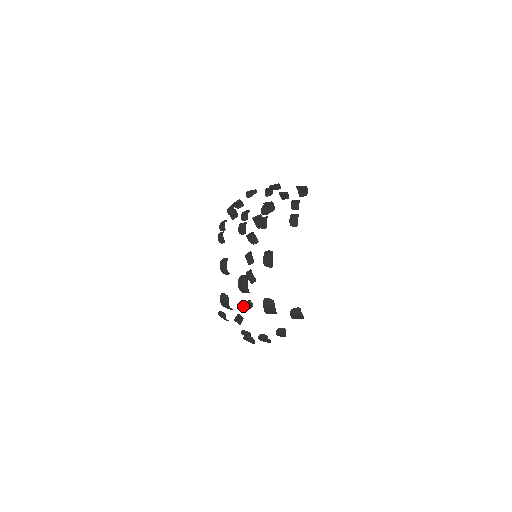
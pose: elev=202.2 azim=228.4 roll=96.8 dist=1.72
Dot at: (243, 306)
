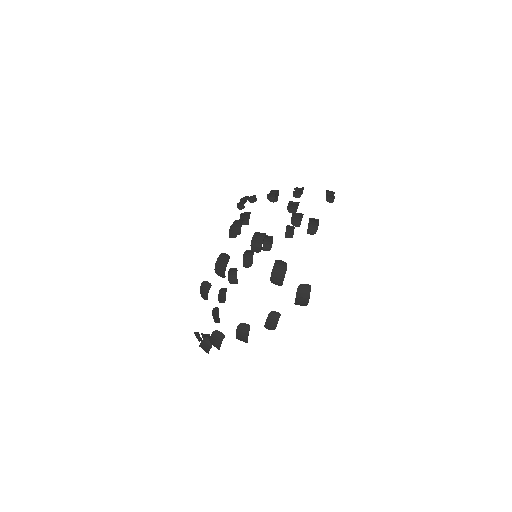
Dot at: (202, 333)
